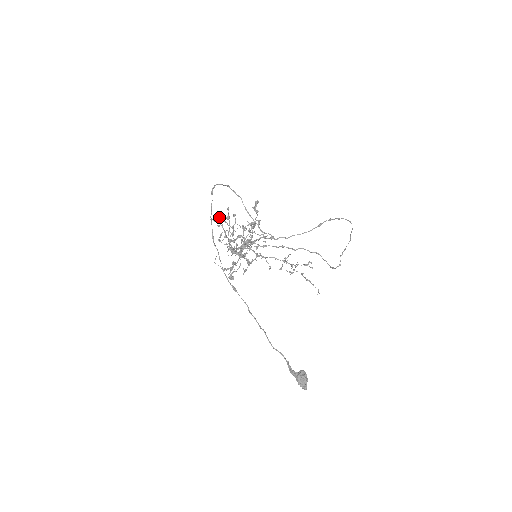
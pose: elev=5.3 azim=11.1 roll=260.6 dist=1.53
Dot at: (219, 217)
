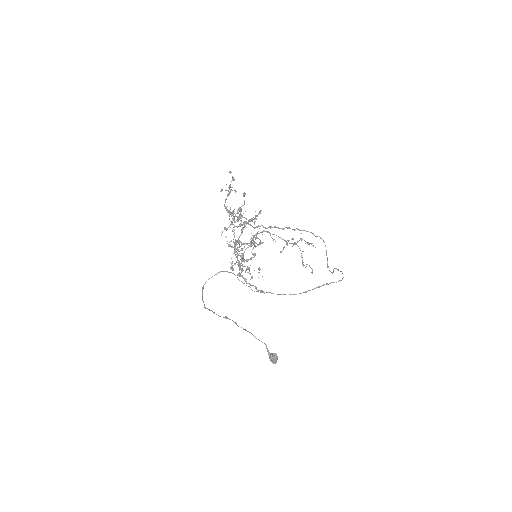
Dot at: (228, 194)
